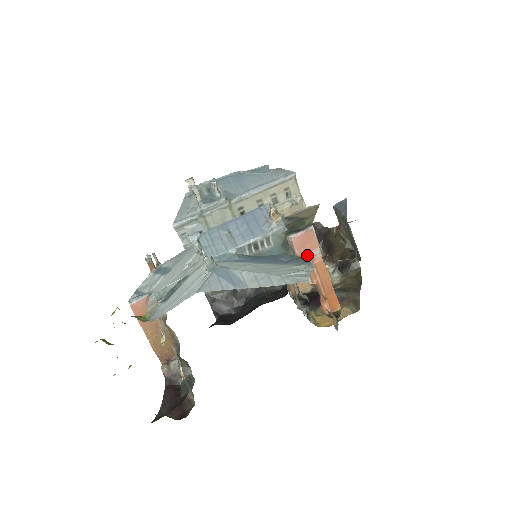
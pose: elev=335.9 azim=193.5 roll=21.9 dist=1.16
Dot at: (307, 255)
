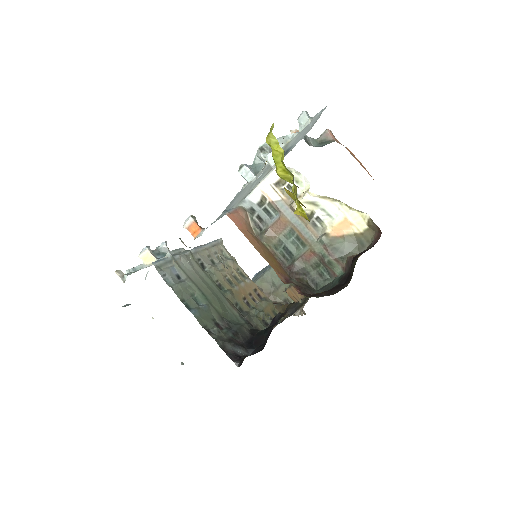
Dot at: occluded
